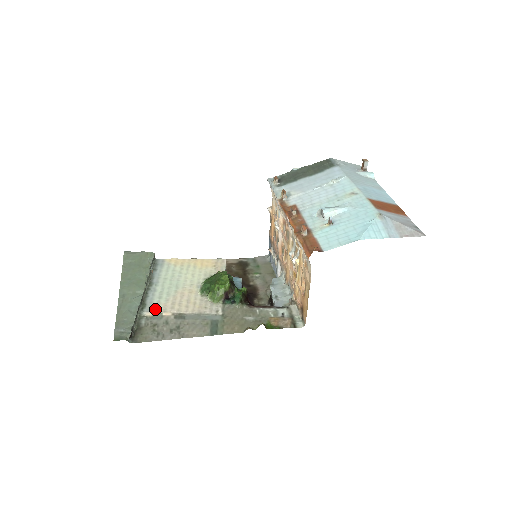
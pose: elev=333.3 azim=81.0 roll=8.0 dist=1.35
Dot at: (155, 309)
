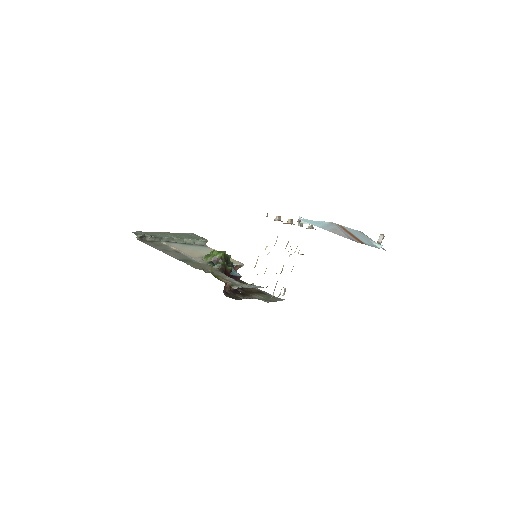
Dot at: (170, 244)
